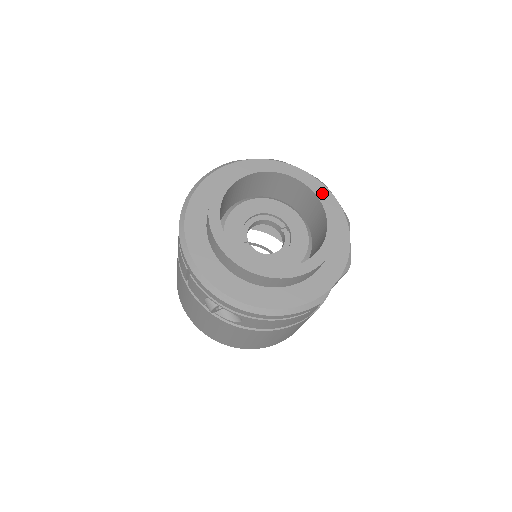
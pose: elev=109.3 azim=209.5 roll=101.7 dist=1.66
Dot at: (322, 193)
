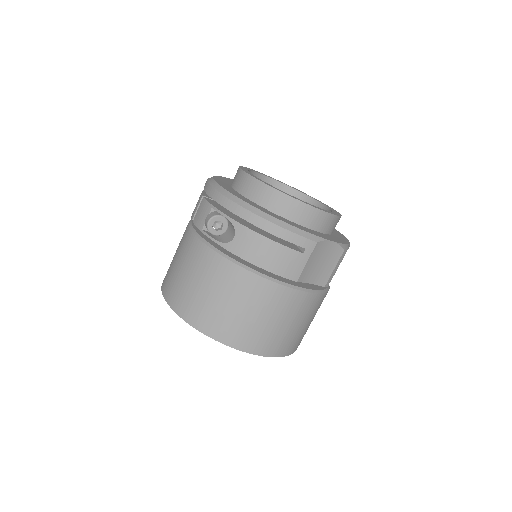
Dot at: (331, 208)
